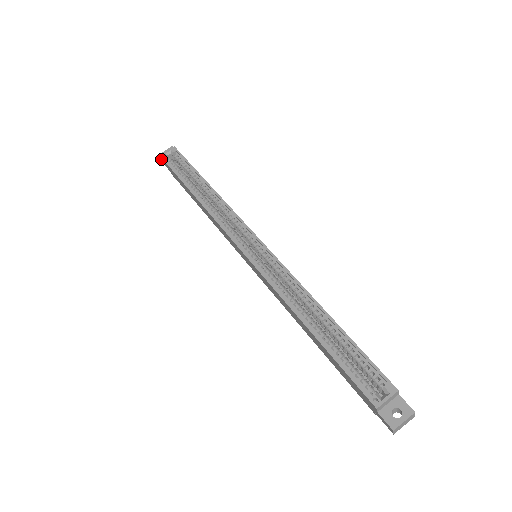
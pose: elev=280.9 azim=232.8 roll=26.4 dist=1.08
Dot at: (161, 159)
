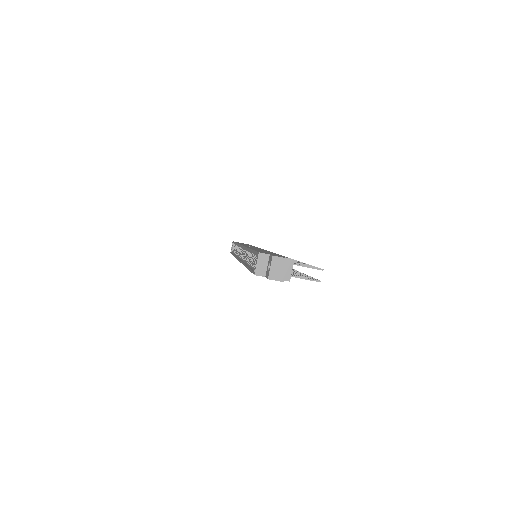
Dot at: occluded
